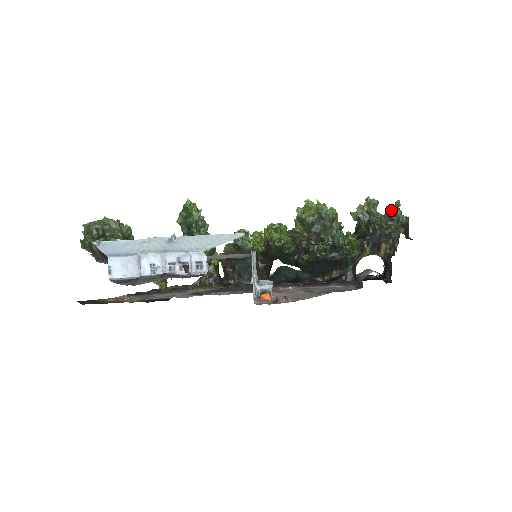
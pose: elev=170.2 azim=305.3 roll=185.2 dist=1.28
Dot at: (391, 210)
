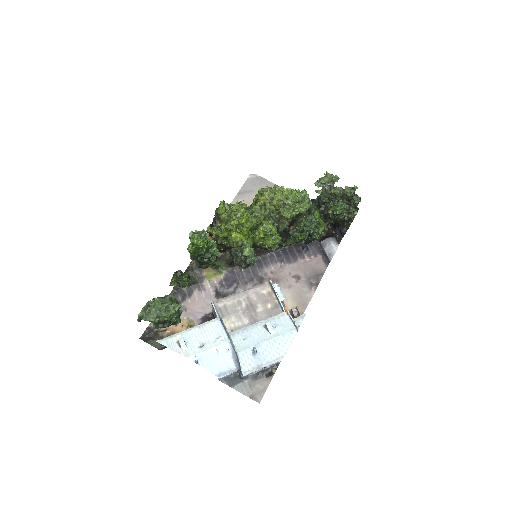
Dot at: (350, 194)
